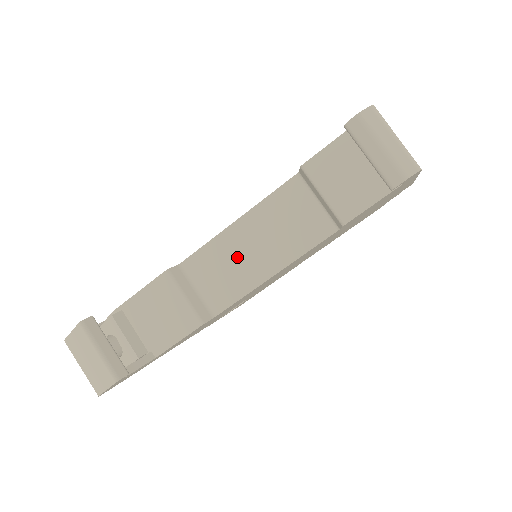
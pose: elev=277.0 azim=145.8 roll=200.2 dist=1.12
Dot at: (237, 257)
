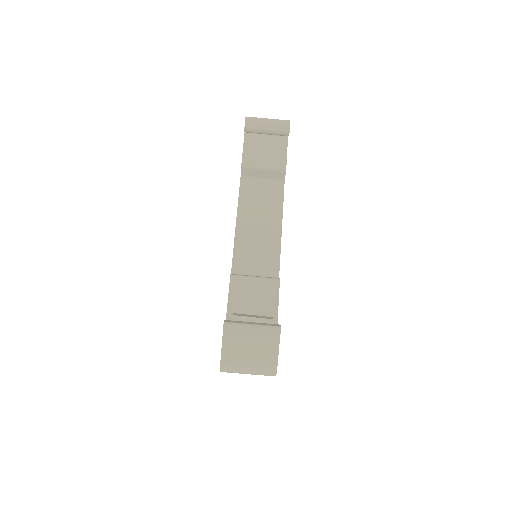
Dot at: (256, 238)
